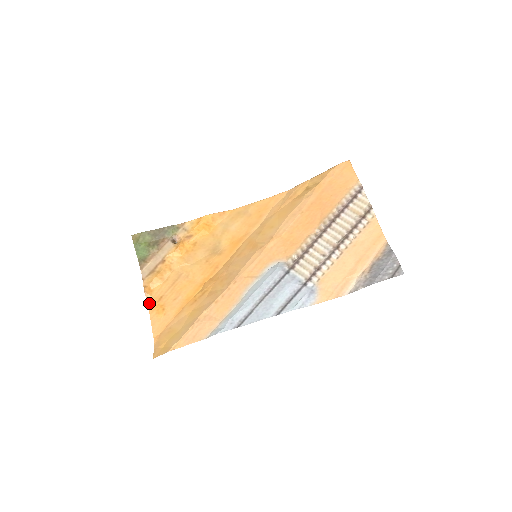
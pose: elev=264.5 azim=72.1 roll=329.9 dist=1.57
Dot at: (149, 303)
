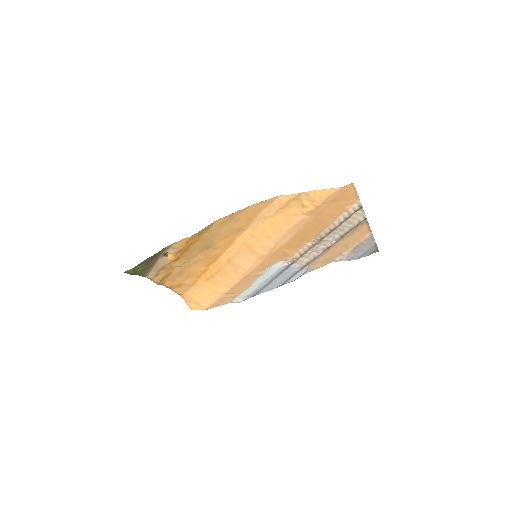
Dot at: (165, 285)
